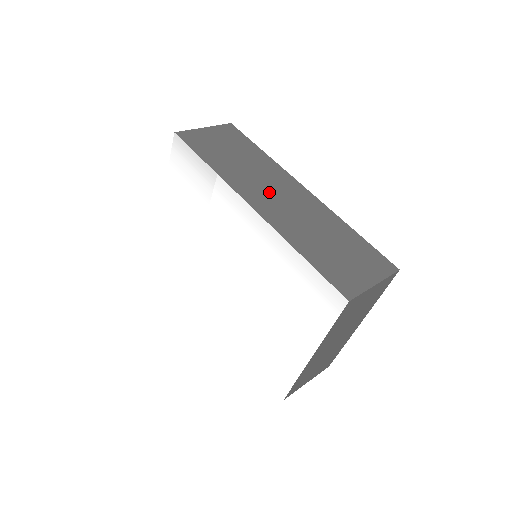
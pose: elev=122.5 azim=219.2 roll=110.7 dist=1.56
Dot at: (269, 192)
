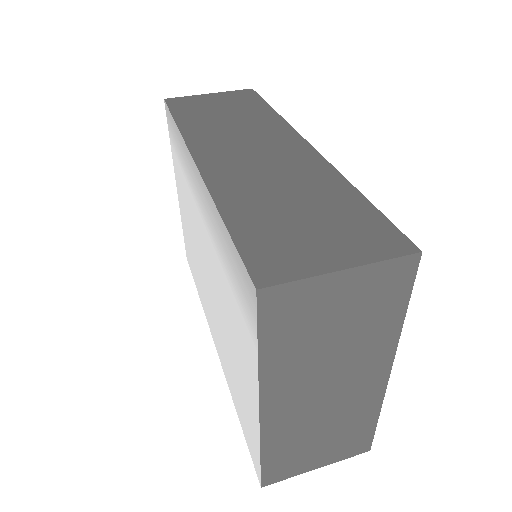
Dot at: (240, 147)
